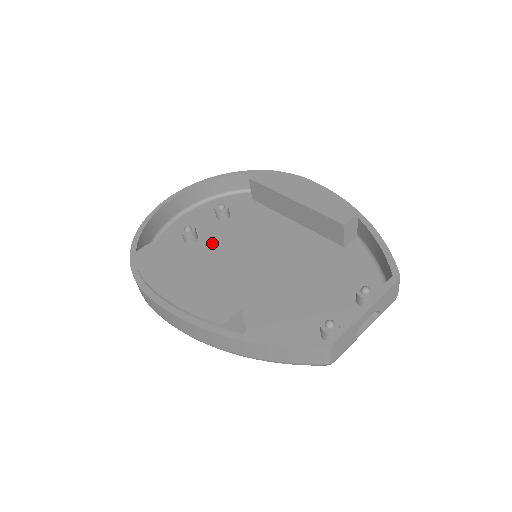
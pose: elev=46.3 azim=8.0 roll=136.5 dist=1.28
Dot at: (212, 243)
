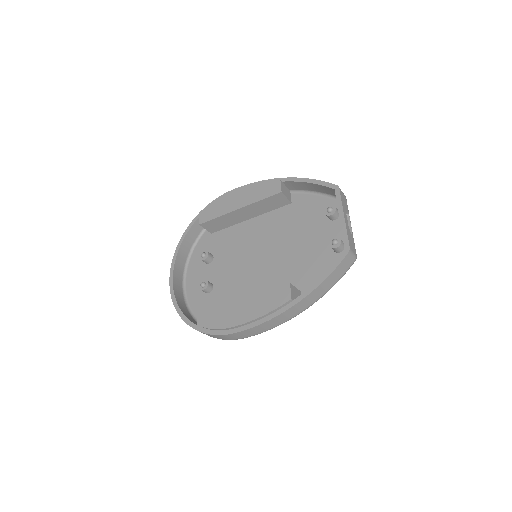
Dot at: (223, 277)
